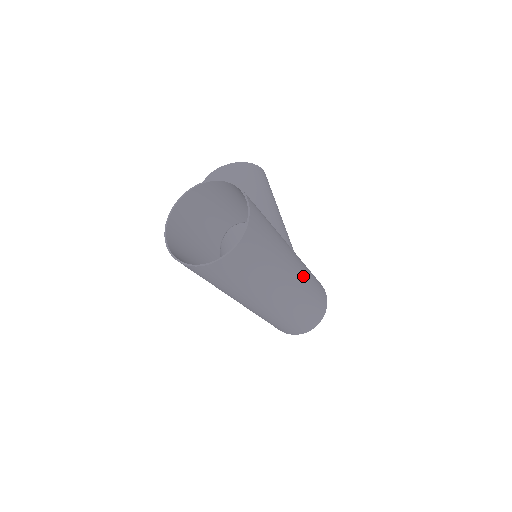
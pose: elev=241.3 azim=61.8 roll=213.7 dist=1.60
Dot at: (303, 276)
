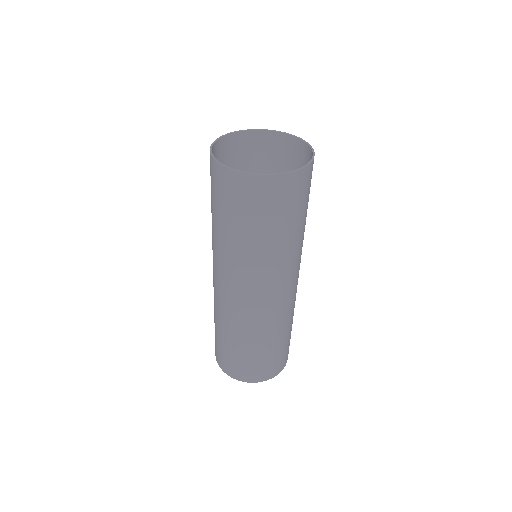
Dot at: (294, 297)
